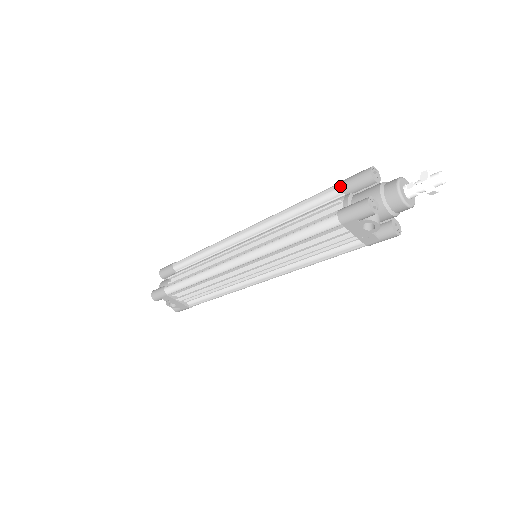
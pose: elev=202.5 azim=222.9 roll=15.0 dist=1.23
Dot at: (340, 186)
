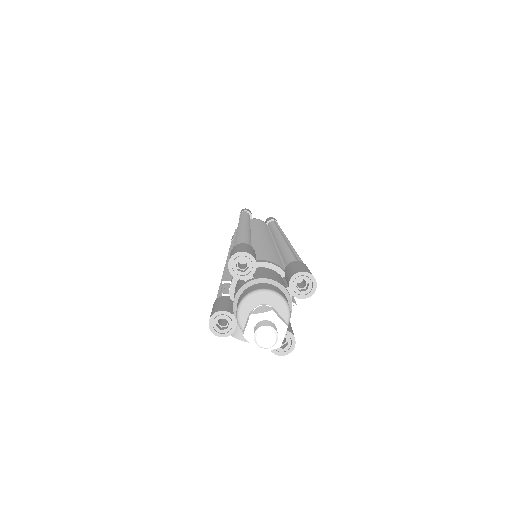
Dot at: occluded
